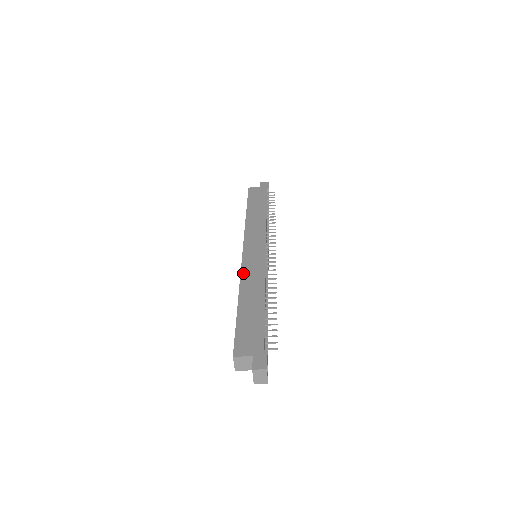
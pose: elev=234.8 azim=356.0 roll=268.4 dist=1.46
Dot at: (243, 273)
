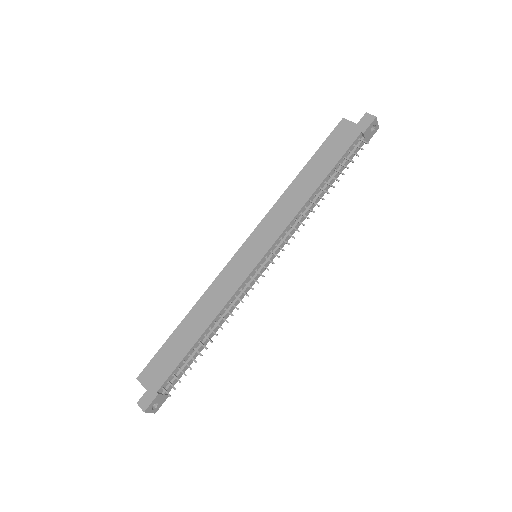
Dot at: (216, 282)
